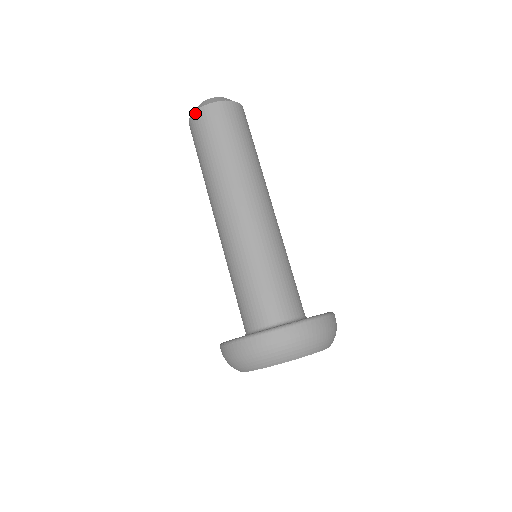
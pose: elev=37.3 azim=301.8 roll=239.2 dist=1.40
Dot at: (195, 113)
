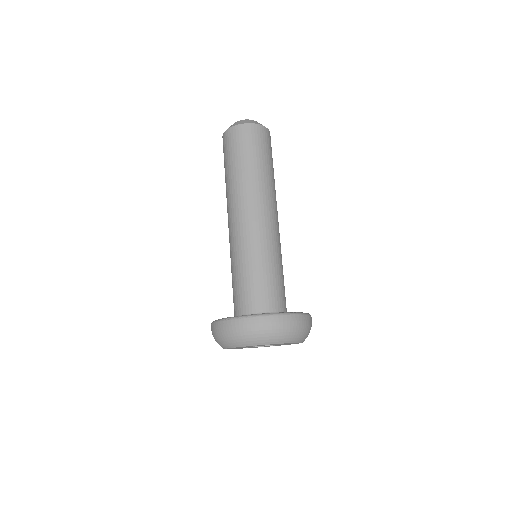
Dot at: (238, 126)
